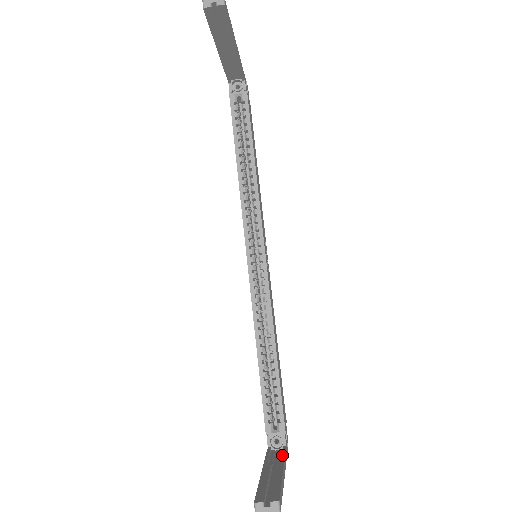
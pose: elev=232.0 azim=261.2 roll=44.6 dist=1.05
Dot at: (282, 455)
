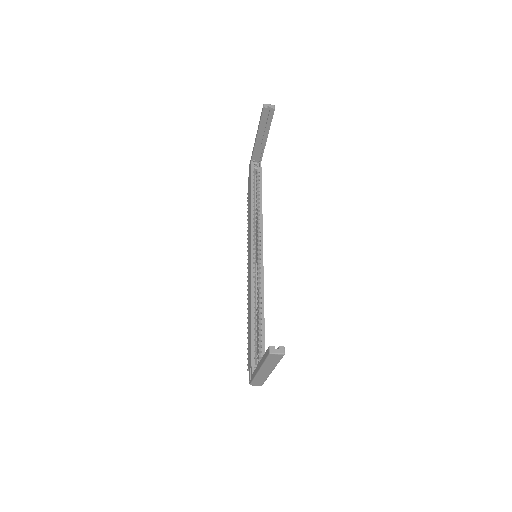
Dot at: occluded
